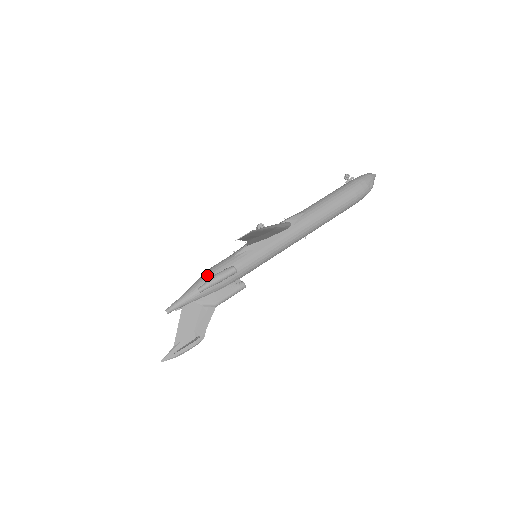
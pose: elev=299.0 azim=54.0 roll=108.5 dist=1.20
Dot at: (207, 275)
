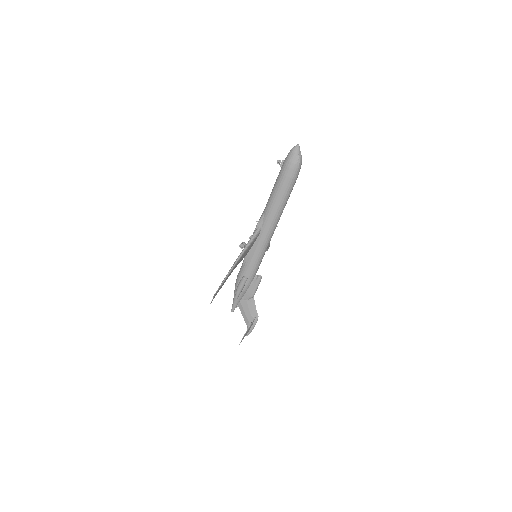
Dot at: (236, 285)
